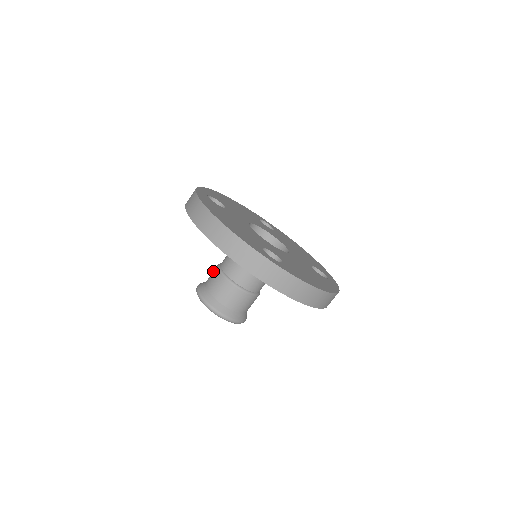
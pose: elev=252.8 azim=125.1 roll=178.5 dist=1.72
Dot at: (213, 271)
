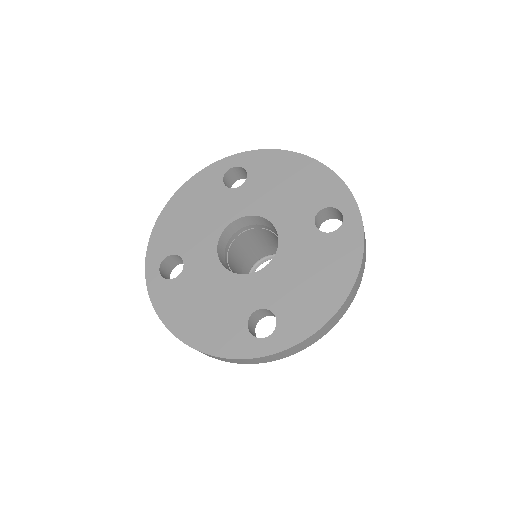
Dot at: occluded
